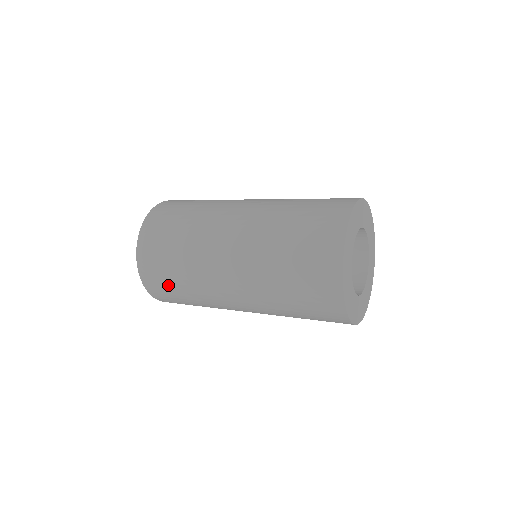
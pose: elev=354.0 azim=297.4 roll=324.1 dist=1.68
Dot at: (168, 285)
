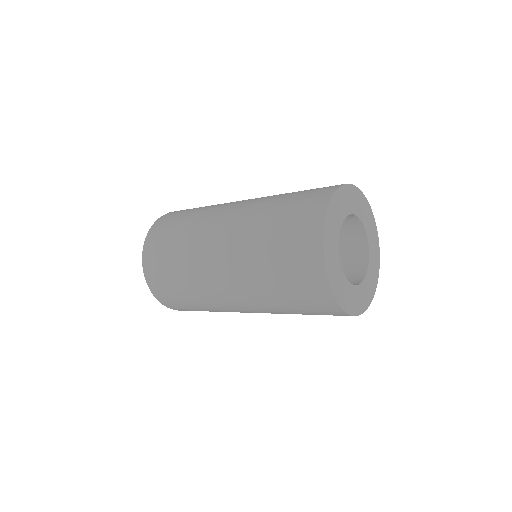
Dot at: (164, 252)
